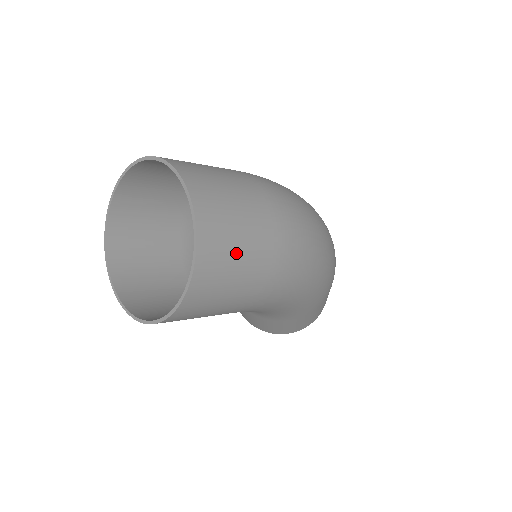
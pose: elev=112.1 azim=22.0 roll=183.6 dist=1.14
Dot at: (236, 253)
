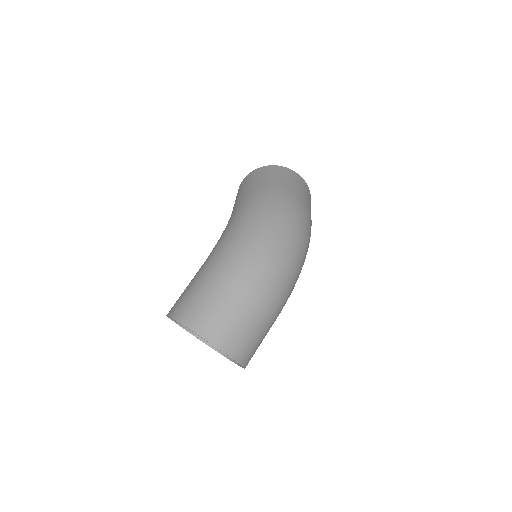
Dot at: (257, 341)
